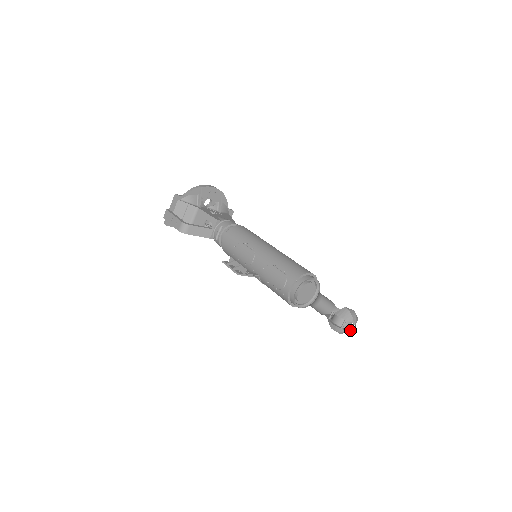
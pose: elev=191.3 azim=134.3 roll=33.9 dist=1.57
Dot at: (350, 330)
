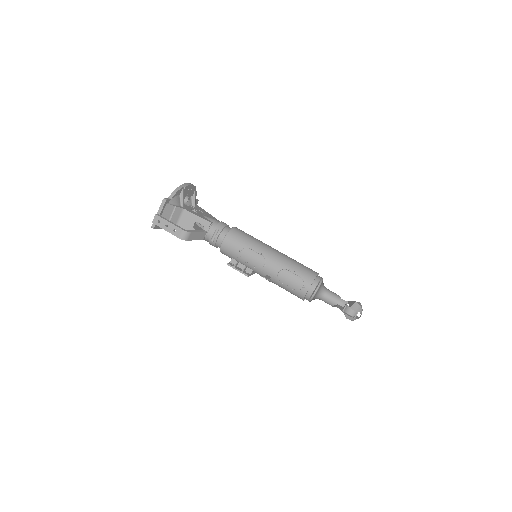
Dot at: (357, 317)
